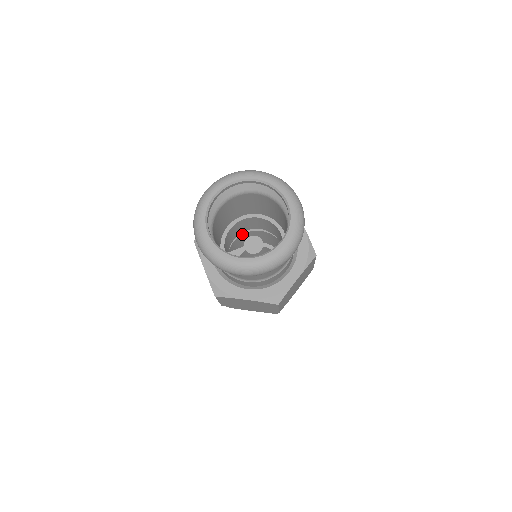
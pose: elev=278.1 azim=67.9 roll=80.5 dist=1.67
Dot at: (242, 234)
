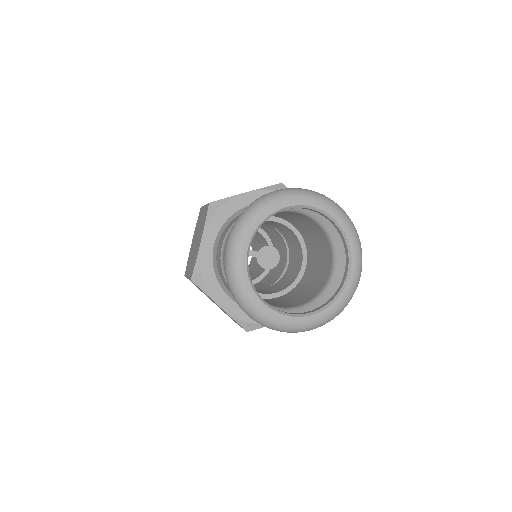
Dot at: occluded
